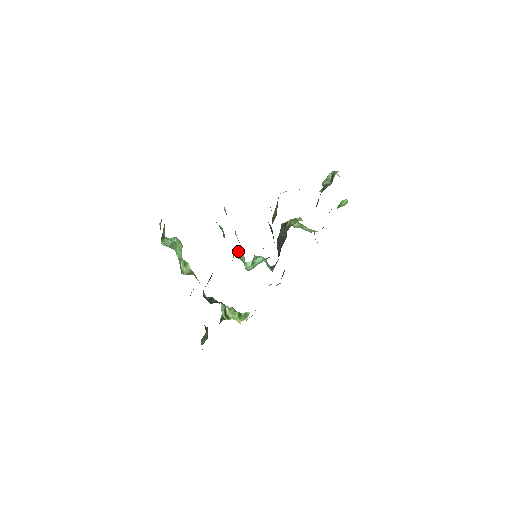
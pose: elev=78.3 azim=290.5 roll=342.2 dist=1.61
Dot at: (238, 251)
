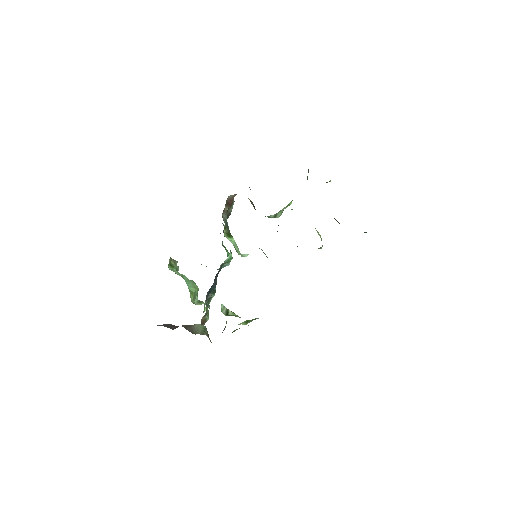
Dot at: (226, 234)
